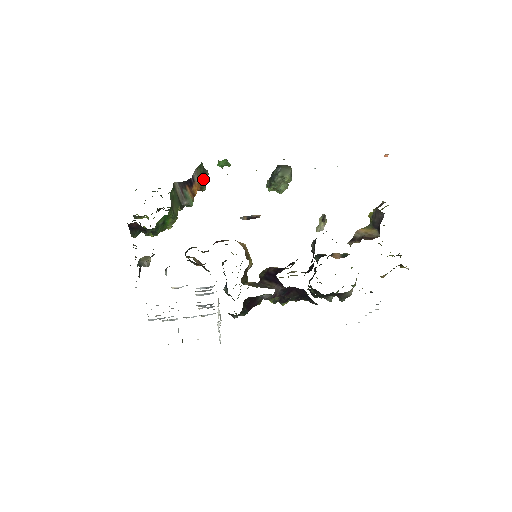
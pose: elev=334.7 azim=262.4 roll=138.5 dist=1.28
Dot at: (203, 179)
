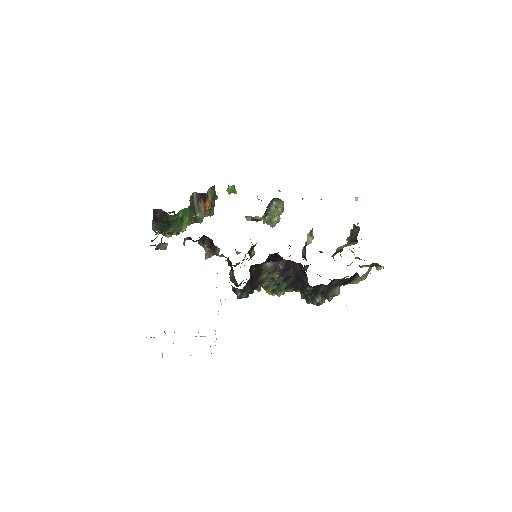
Dot at: (213, 202)
